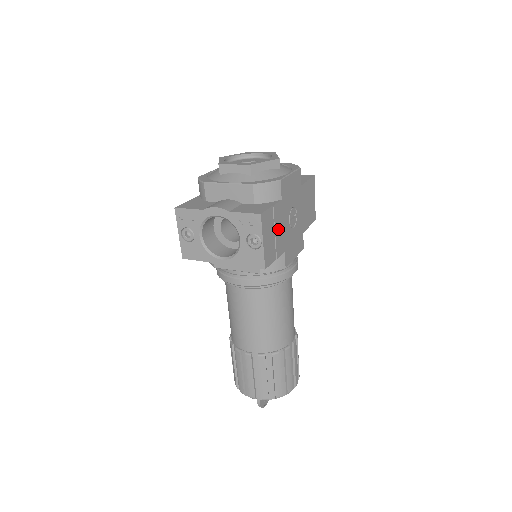
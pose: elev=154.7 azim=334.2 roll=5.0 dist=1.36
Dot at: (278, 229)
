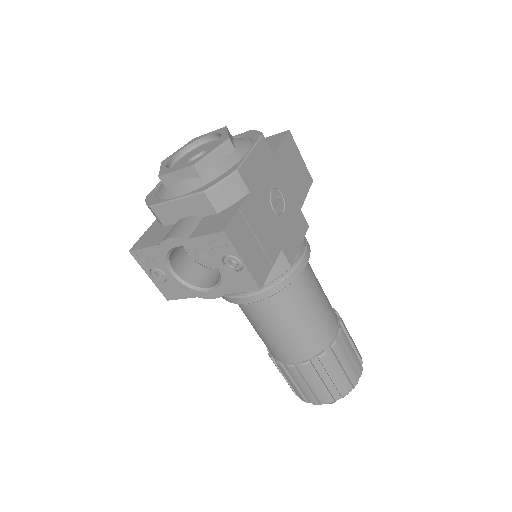
Dot at: (260, 230)
